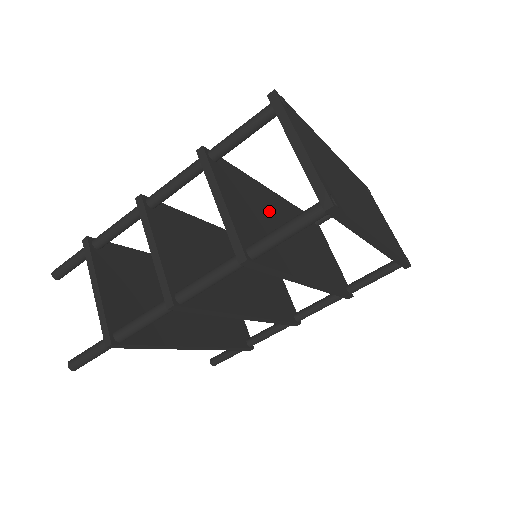
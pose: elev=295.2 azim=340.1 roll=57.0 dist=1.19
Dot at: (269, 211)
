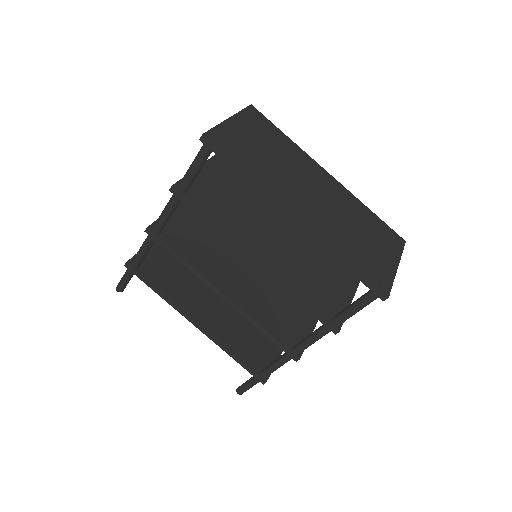
Dot at: (261, 209)
